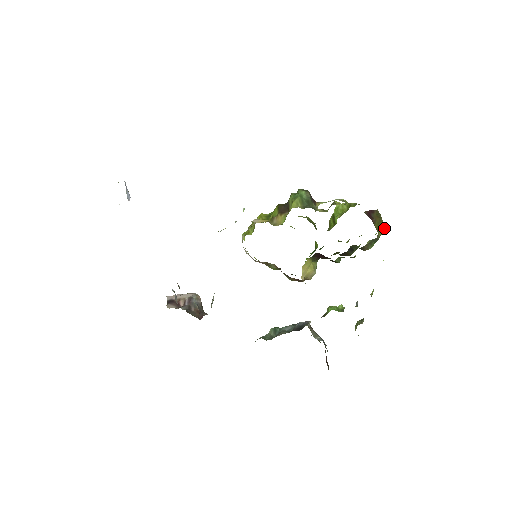
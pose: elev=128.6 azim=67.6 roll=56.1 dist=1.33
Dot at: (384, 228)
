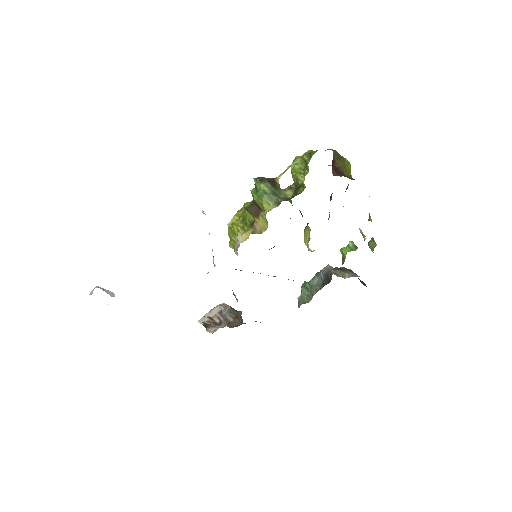
Dot at: (349, 163)
